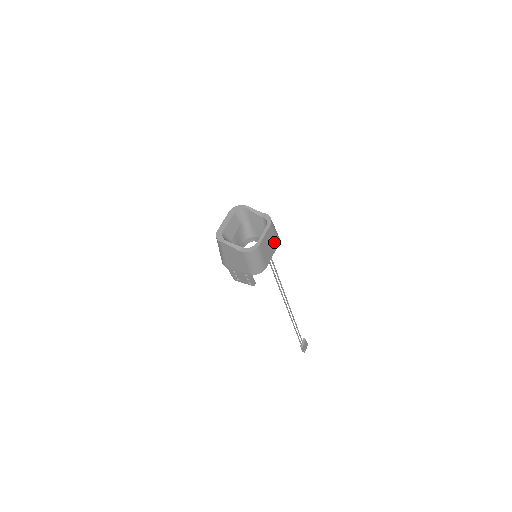
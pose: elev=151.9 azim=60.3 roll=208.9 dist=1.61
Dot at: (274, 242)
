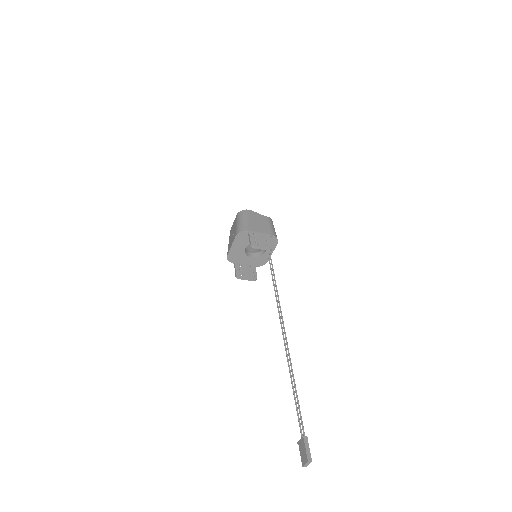
Dot at: occluded
